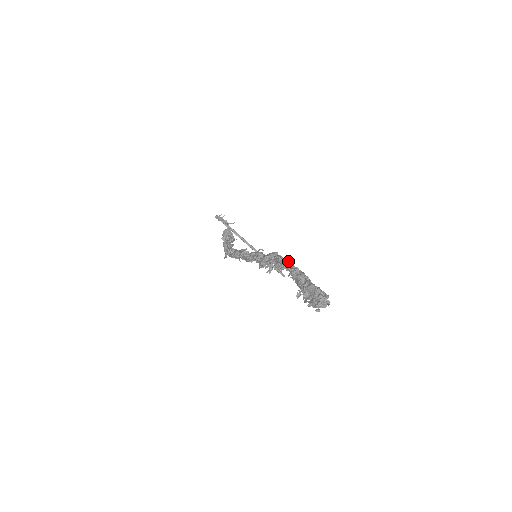
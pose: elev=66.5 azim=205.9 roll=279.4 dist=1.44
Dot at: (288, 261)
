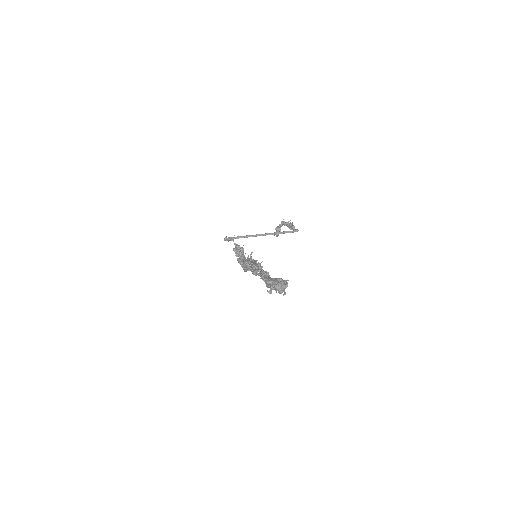
Dot at: (254, 266)
